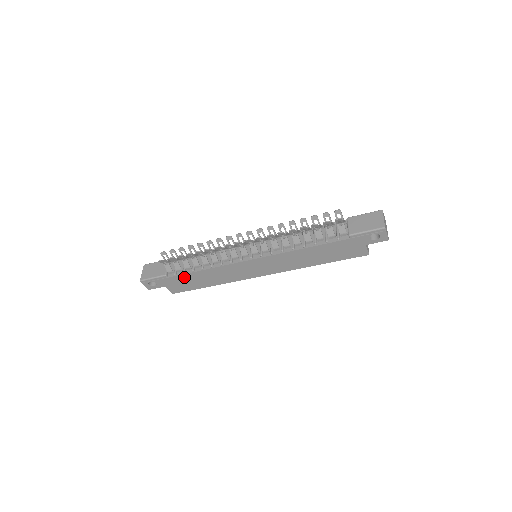
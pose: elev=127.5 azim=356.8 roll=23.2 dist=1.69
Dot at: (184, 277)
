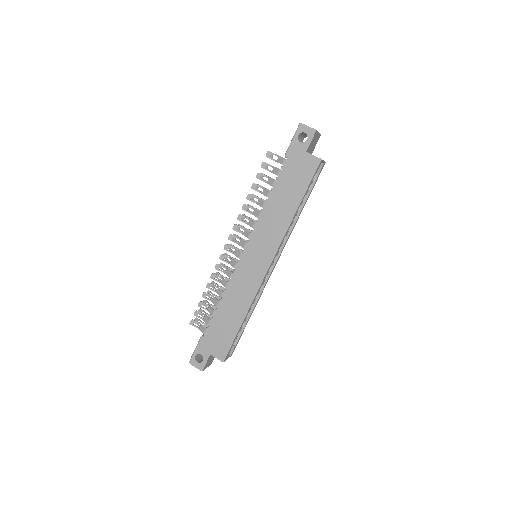
Dot at: (215, 325)
